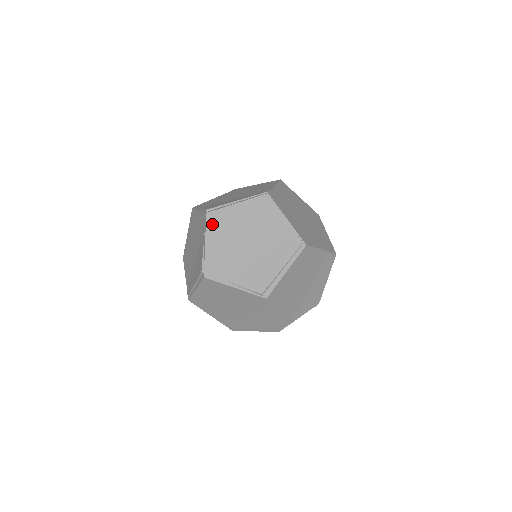
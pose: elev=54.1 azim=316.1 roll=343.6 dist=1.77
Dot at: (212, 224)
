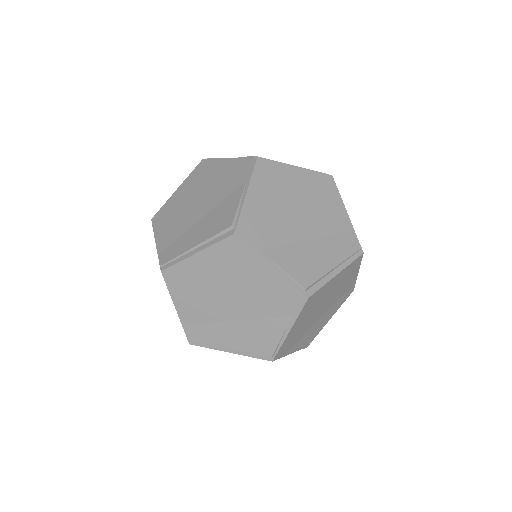
Dot at: occluded
